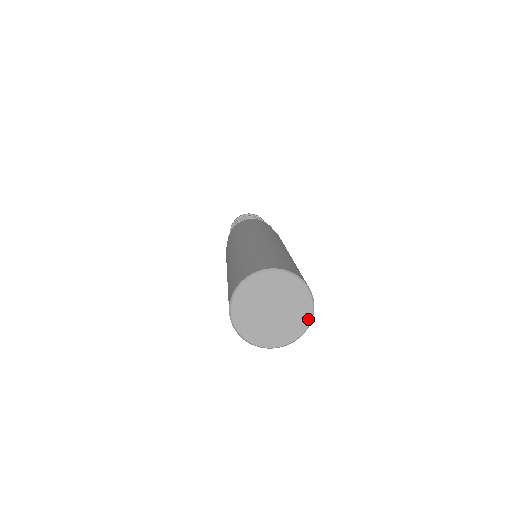
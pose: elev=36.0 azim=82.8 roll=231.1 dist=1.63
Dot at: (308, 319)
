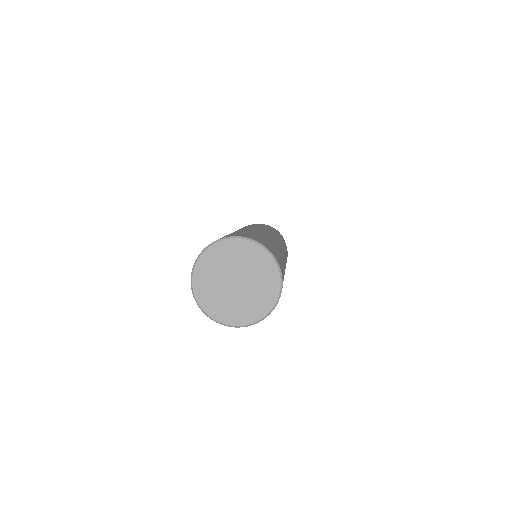
Dot at: (268, 258)
